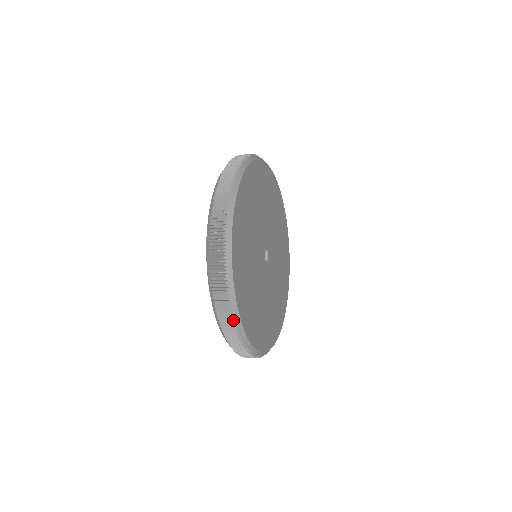
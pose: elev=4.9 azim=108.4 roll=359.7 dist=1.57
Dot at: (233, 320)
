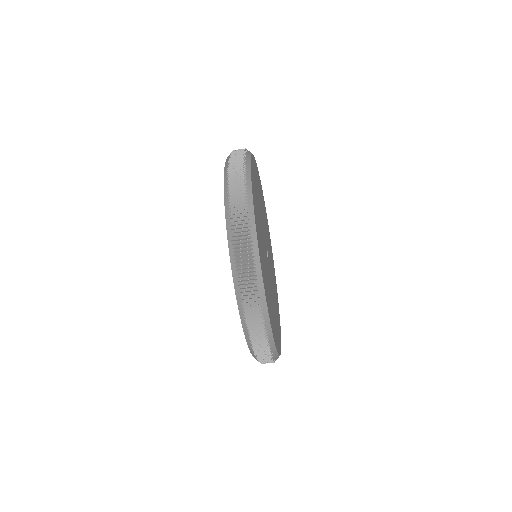
Dot at: (244, 174)
